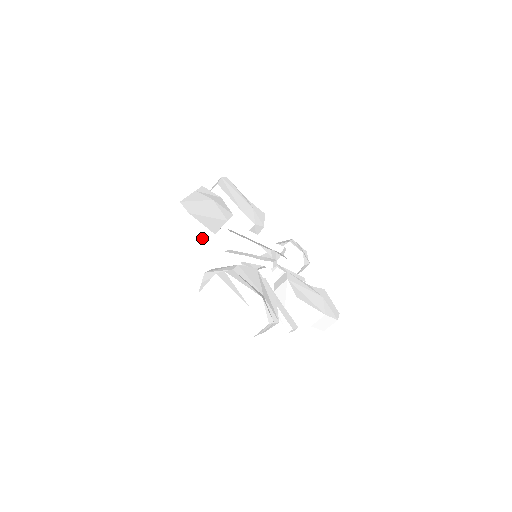
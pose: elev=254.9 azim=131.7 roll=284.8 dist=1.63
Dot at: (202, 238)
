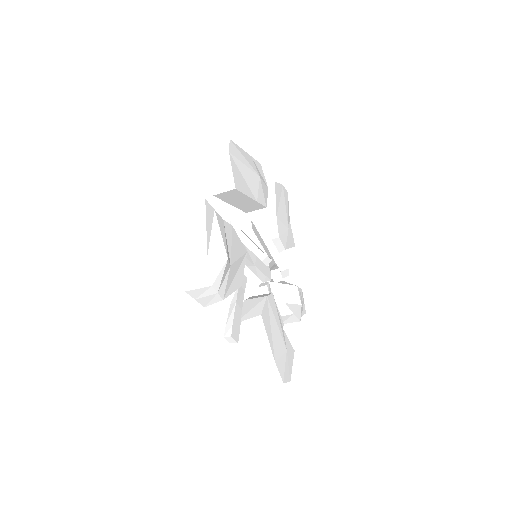
Dot at: (222, 185)
